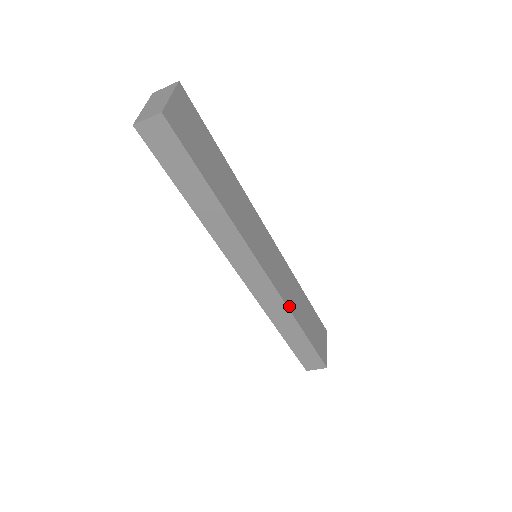
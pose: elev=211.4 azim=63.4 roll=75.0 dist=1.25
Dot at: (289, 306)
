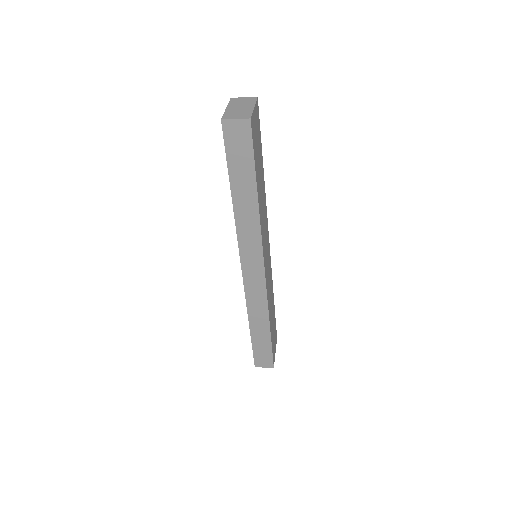
Dot at: (268, 305)
